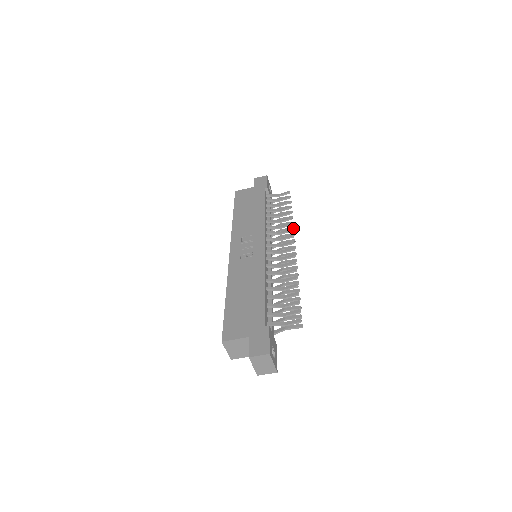
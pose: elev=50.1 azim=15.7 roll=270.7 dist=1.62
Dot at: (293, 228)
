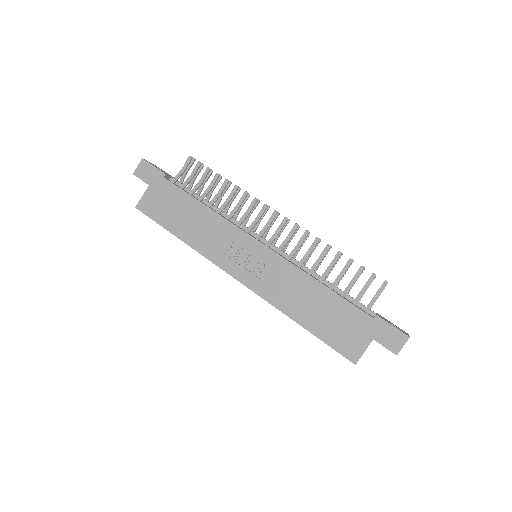
Dot at: (248, 194)
